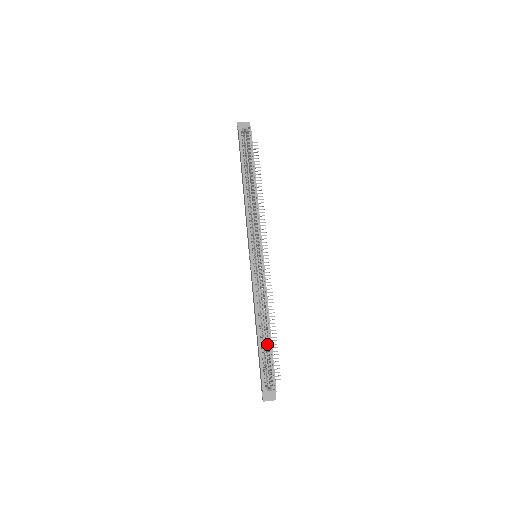
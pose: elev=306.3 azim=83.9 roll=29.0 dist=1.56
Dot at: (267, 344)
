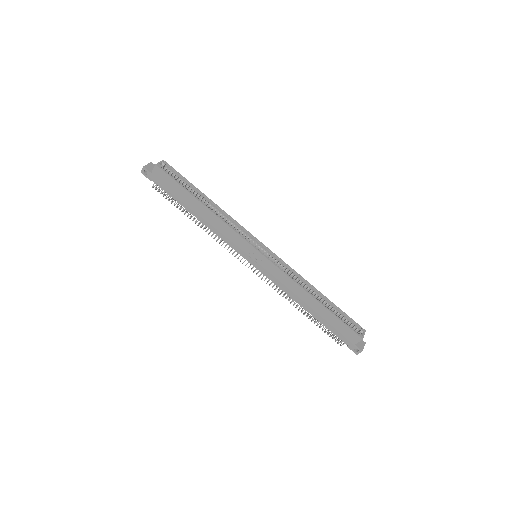
Dot at: (329, 306)
